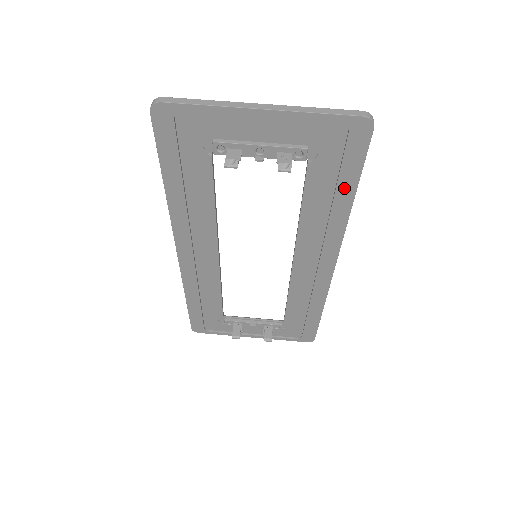
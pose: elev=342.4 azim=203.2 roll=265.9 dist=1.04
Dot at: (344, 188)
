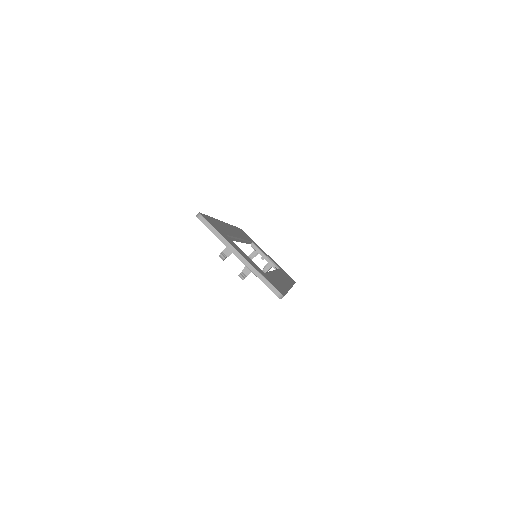
Dot at: occluded
